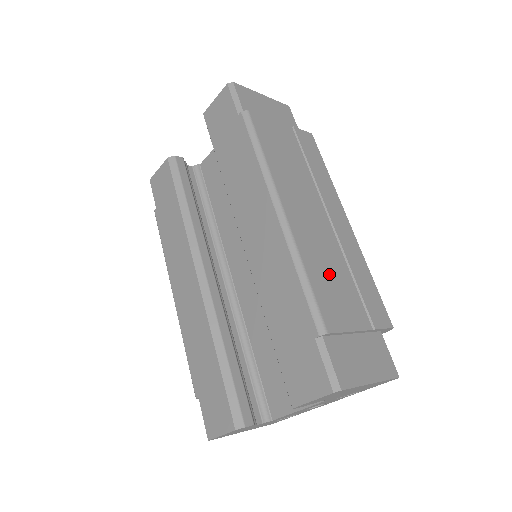
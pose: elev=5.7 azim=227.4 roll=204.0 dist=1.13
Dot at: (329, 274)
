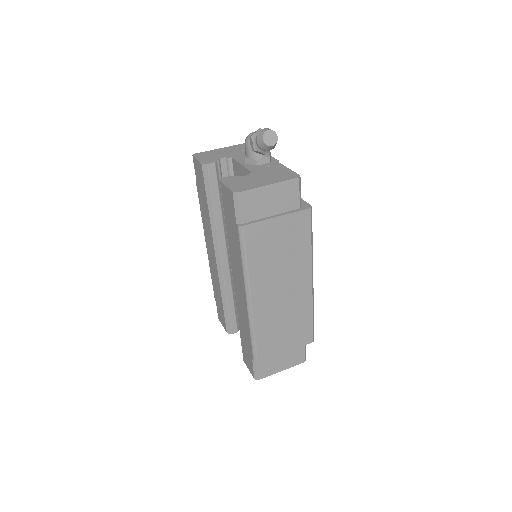
Dot at: (274, 329)
